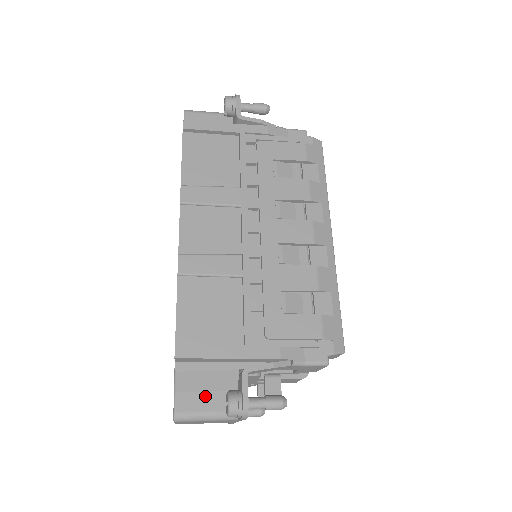
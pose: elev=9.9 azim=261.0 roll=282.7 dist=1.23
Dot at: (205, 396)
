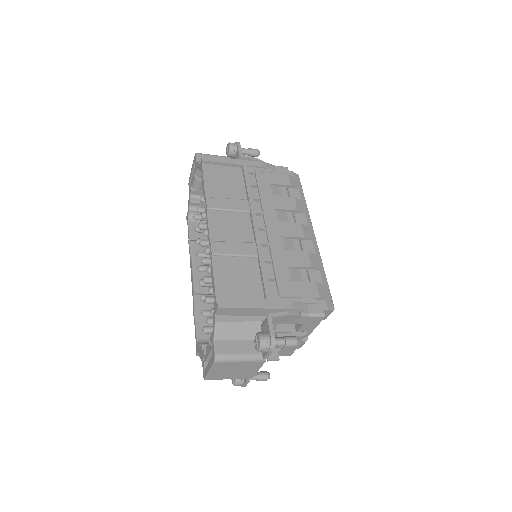
Dot at: (237, 343)
